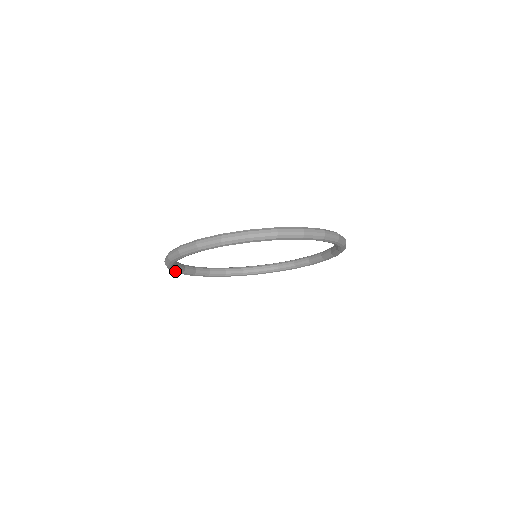
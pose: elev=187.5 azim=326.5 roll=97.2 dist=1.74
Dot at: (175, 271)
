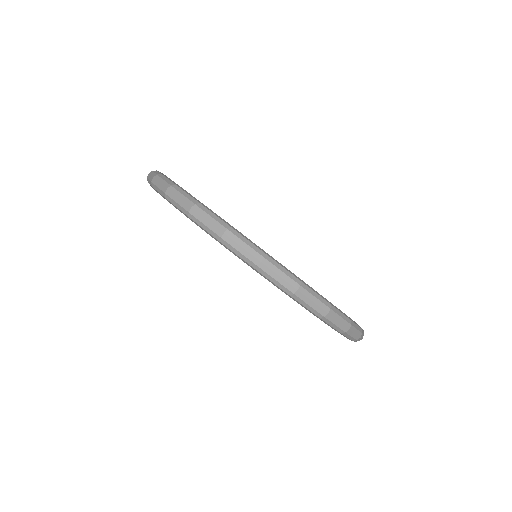
Dot at: occluded
